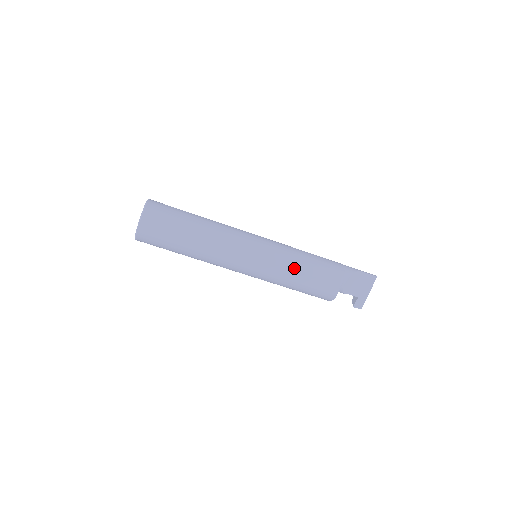
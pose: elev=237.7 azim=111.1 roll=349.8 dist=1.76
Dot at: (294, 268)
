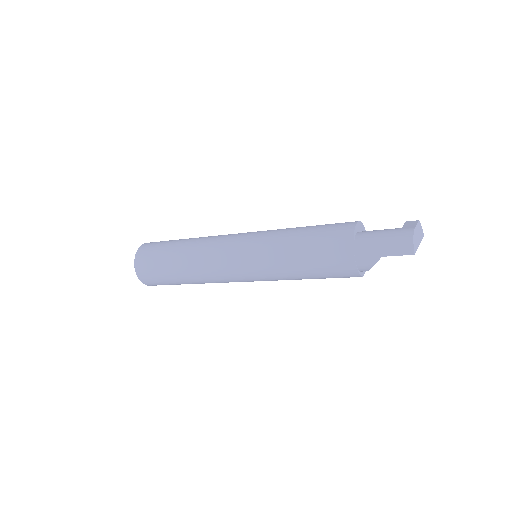
Dot at: occluded
